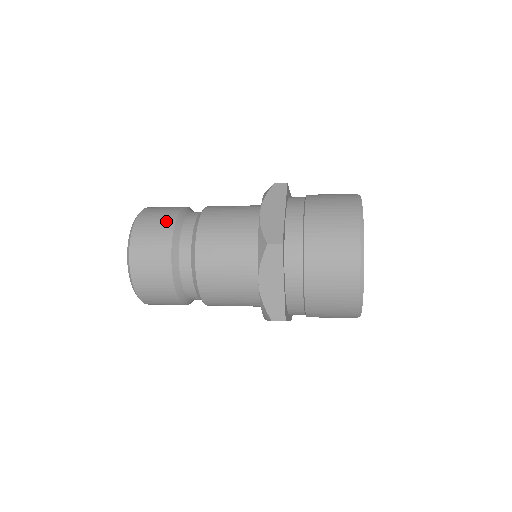
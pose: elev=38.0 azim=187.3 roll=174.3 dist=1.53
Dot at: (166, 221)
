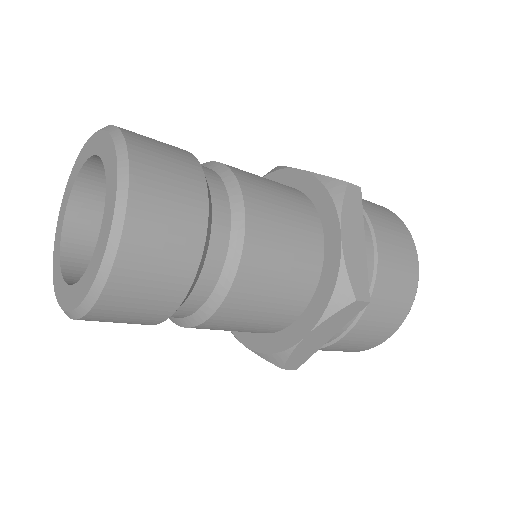
Dot at: (192, 201)
